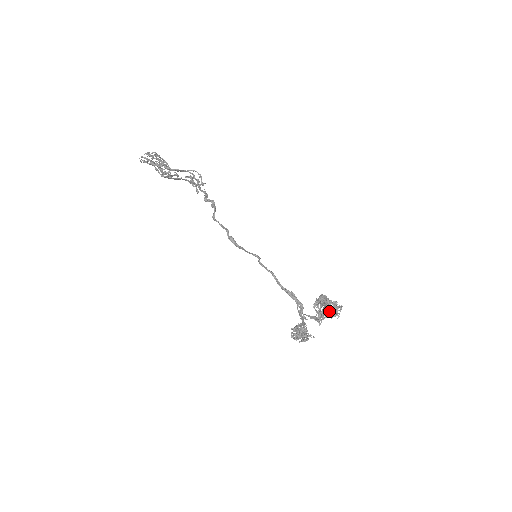
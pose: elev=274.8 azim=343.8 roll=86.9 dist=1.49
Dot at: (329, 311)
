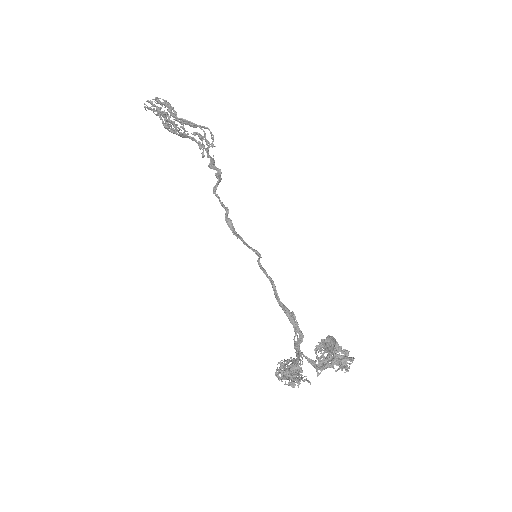
Dot at: (335, 359)
